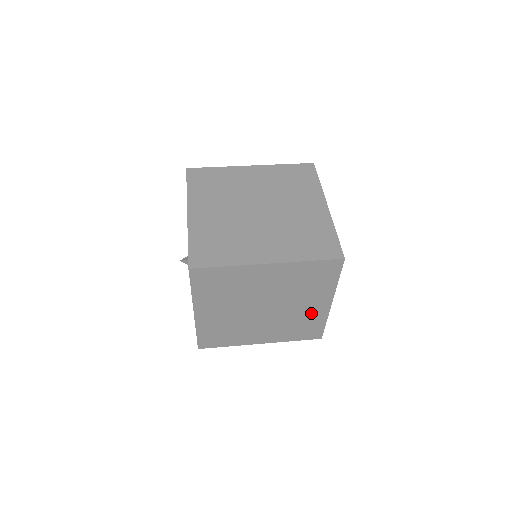
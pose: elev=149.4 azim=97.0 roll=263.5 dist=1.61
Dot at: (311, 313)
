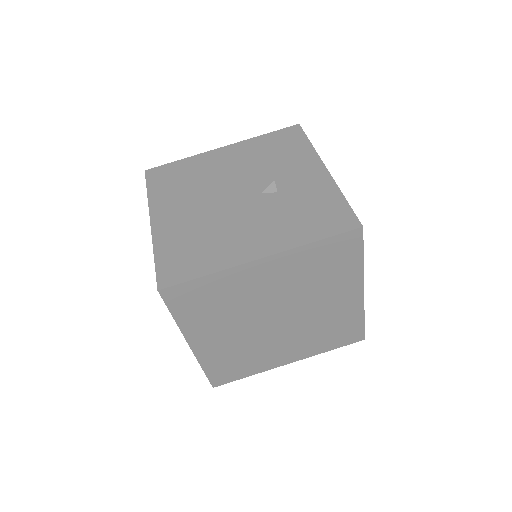
Dot at: occluded
